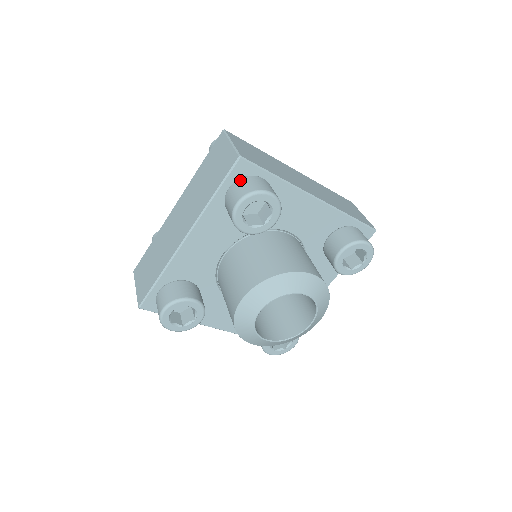
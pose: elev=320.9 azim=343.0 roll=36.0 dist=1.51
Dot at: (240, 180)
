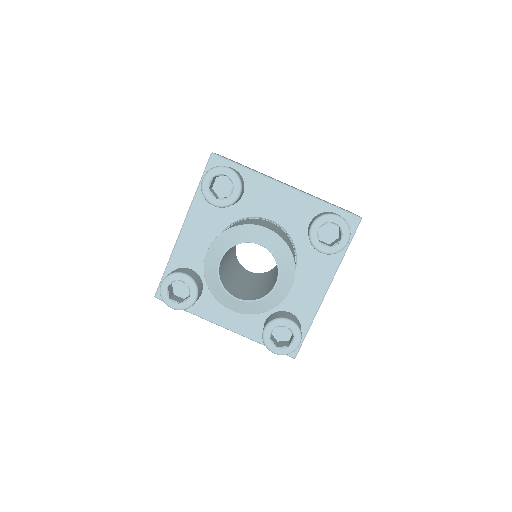
Dot at: occluded
